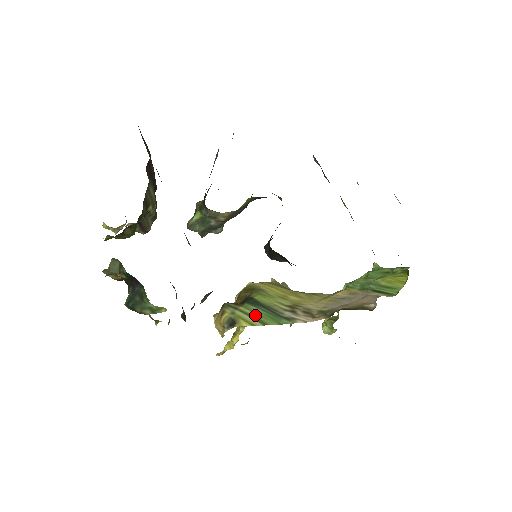
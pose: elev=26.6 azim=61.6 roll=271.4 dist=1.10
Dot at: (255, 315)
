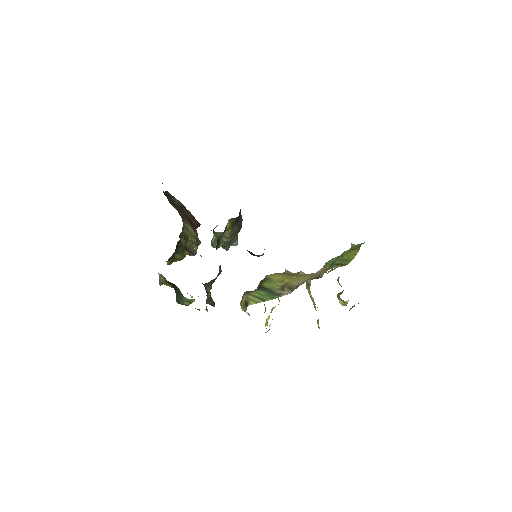
Dot at: (259, 296)
